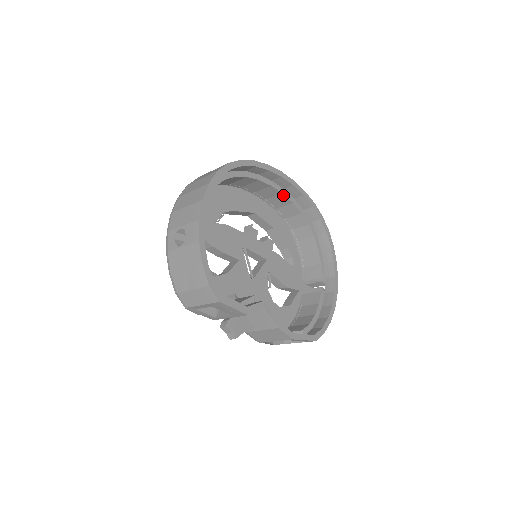
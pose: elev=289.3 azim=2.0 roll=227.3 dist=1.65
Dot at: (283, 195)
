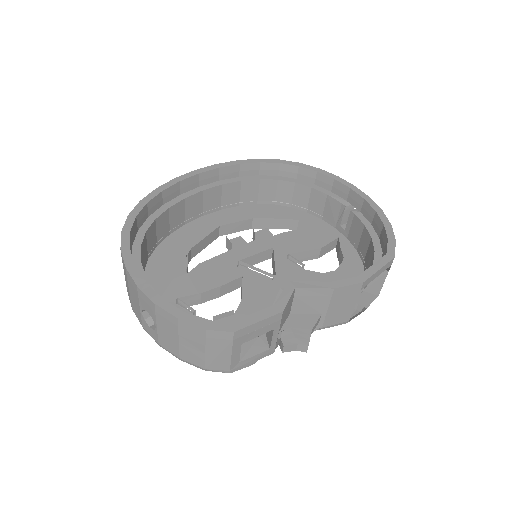
Dot at: (224, 185)
